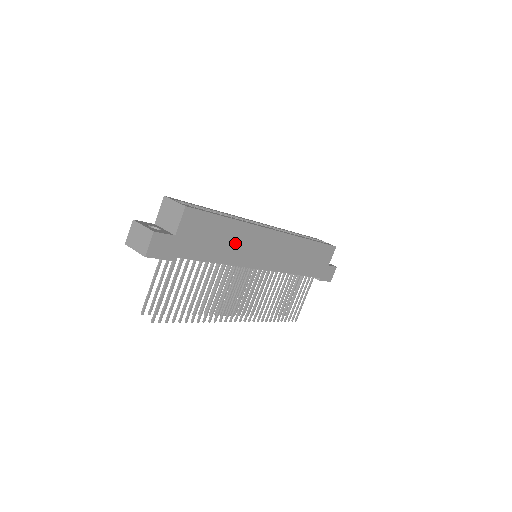
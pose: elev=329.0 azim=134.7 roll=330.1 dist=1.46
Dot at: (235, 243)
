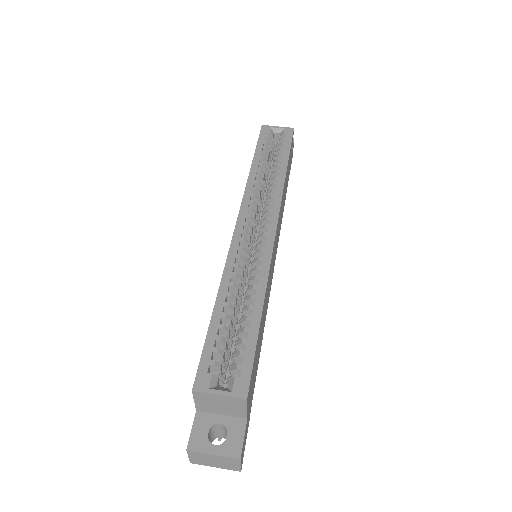
Dot at: (265, 308)
